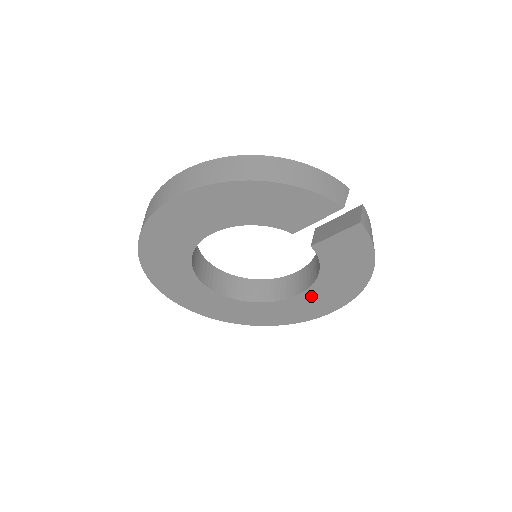
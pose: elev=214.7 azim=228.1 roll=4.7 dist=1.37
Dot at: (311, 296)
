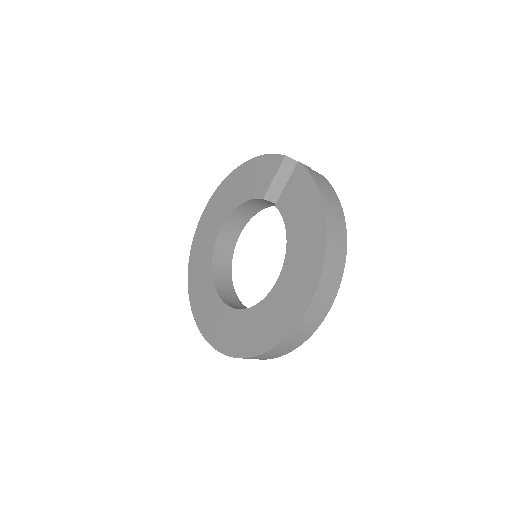
Dot at: (288, 277)
